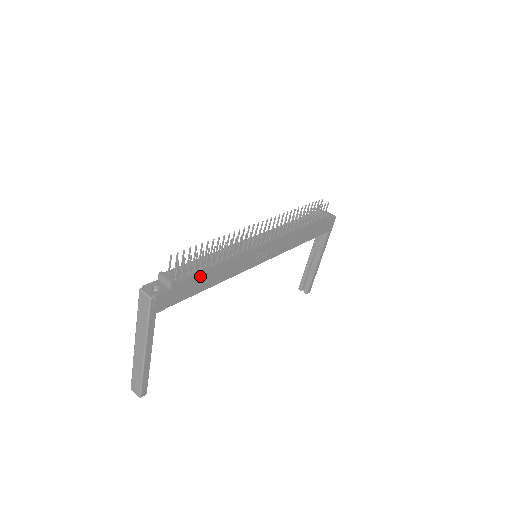
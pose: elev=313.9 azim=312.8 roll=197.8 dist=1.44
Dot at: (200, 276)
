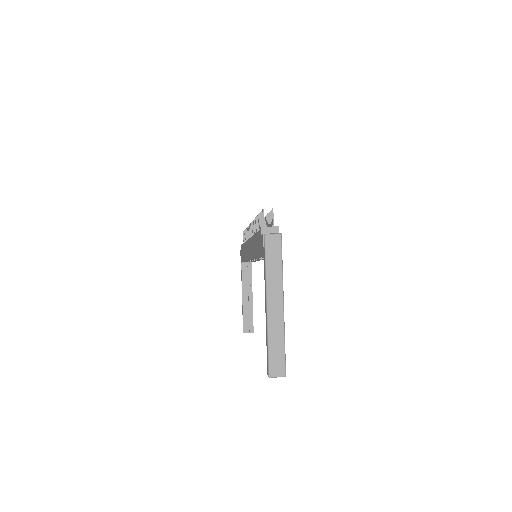
Dot at: occluded
